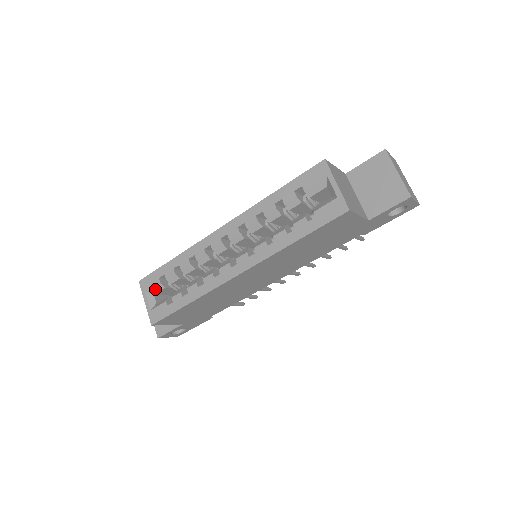
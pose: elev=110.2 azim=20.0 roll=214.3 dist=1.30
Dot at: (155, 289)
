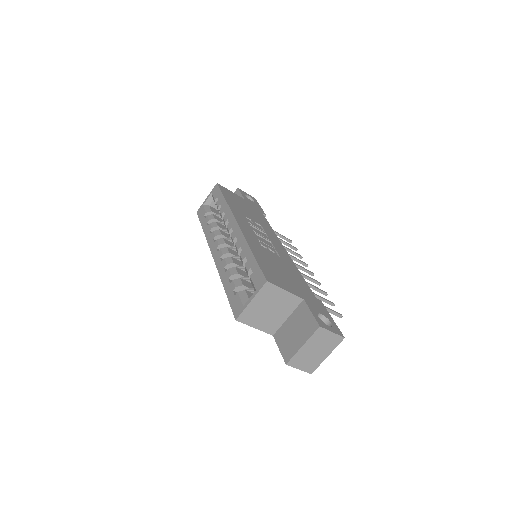
Dot at: occluded
